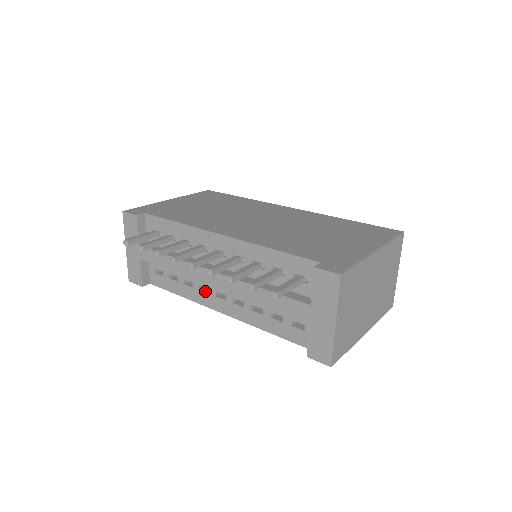
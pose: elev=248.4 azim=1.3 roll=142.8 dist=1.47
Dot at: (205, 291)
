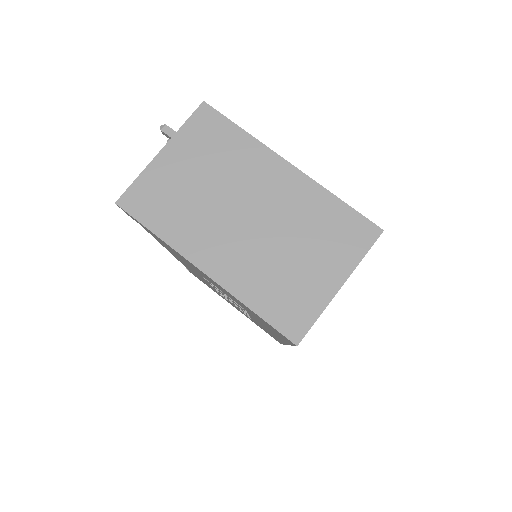
Dot at: occluded
